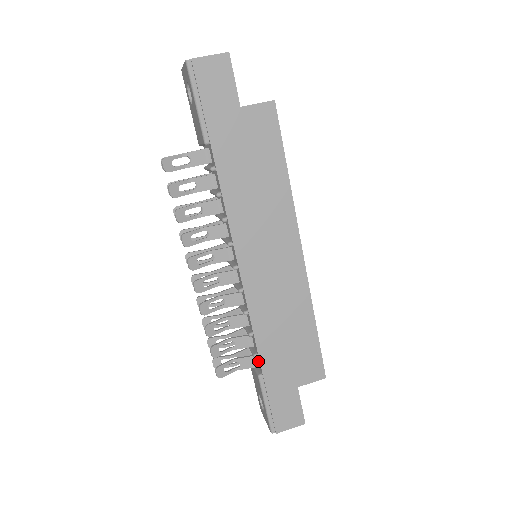
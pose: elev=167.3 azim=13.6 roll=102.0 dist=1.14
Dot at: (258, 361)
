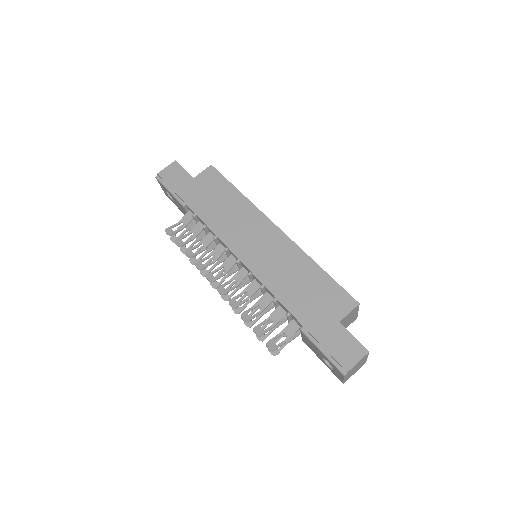
Dot at: (295, 320)
